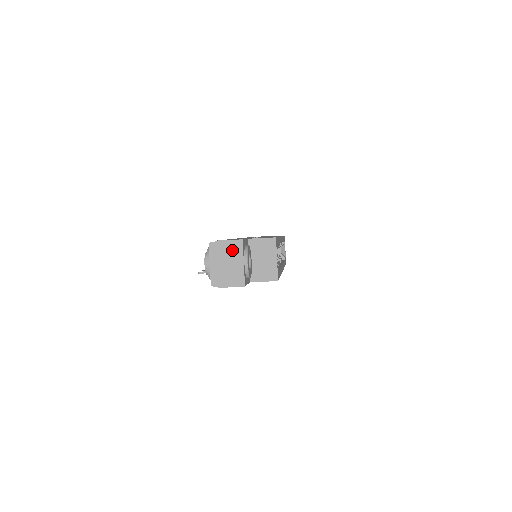
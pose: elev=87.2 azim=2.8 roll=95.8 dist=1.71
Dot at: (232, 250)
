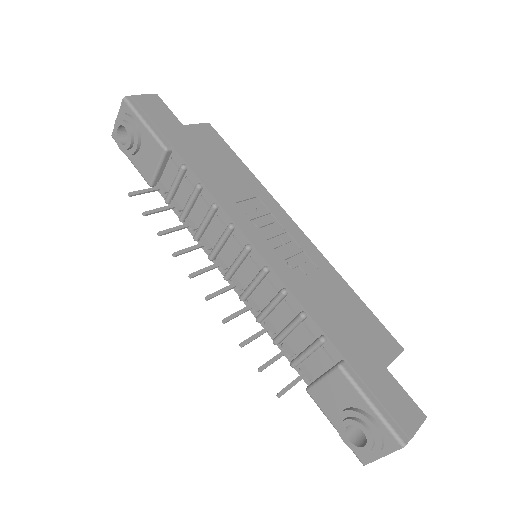
Dot at: occluded
